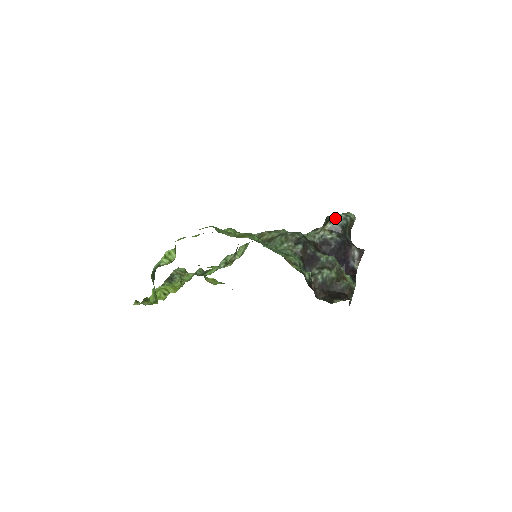
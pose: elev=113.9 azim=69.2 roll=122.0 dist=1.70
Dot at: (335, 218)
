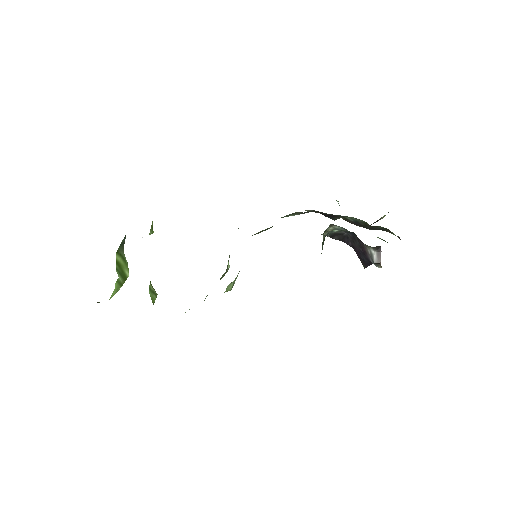
Dot at: (334, 225)
